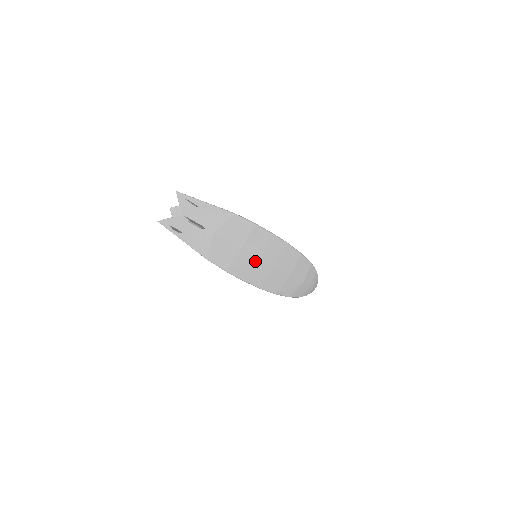
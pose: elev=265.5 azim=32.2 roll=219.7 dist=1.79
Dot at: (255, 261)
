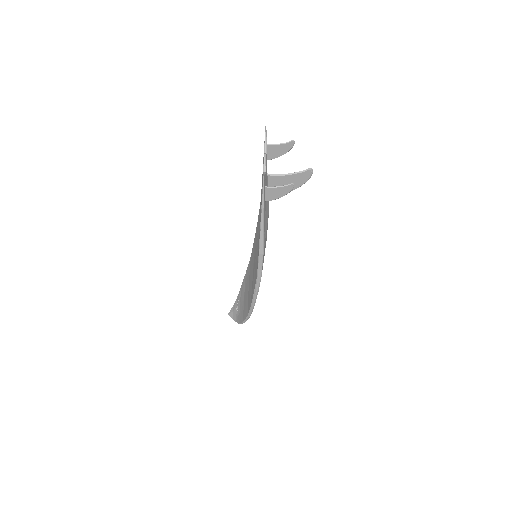
Dot at: occluded
